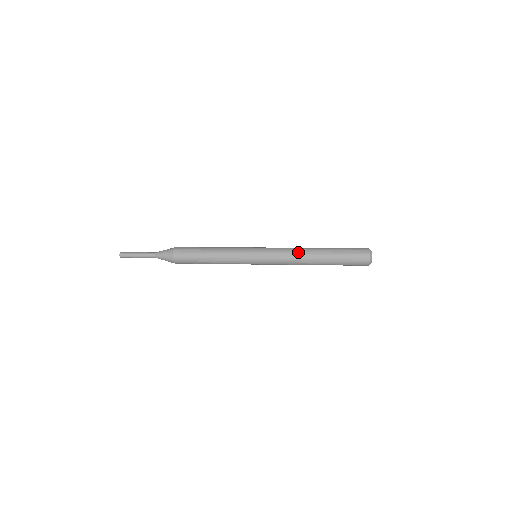
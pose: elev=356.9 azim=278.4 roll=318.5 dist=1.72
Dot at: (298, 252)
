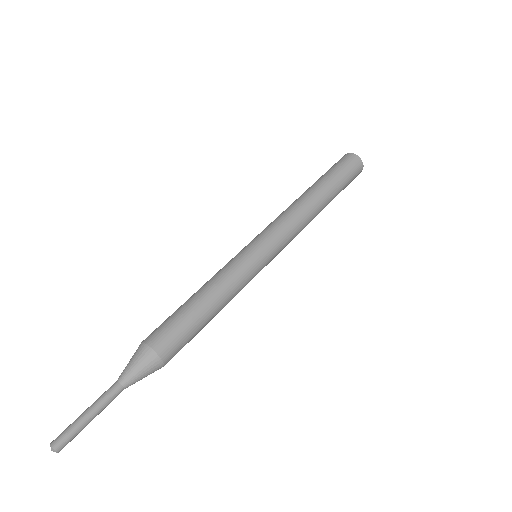
Dot at: (302, 210)
